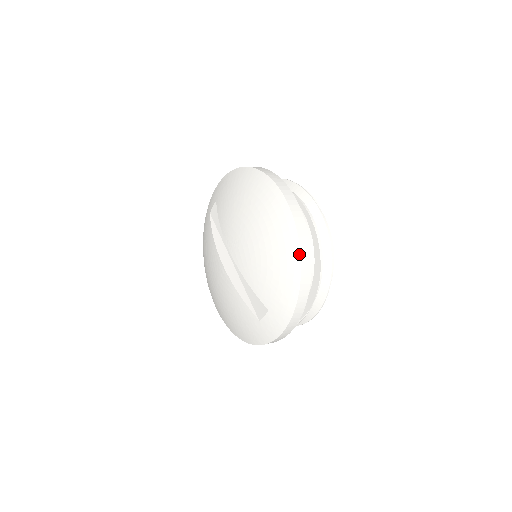
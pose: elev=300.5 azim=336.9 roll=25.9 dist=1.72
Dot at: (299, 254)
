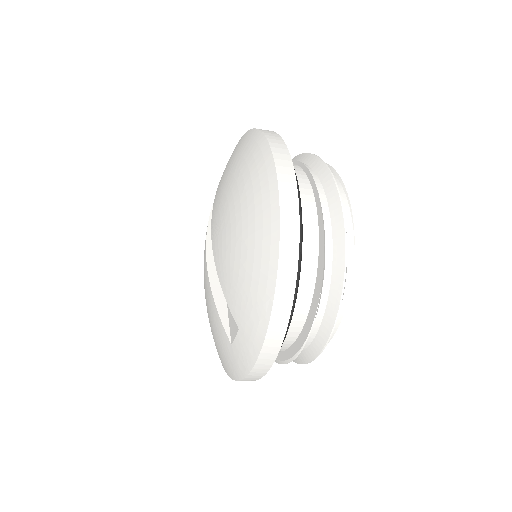
Dot at: (277, 245)
